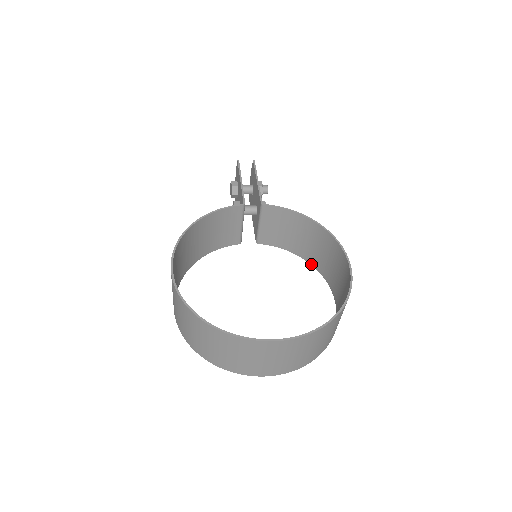
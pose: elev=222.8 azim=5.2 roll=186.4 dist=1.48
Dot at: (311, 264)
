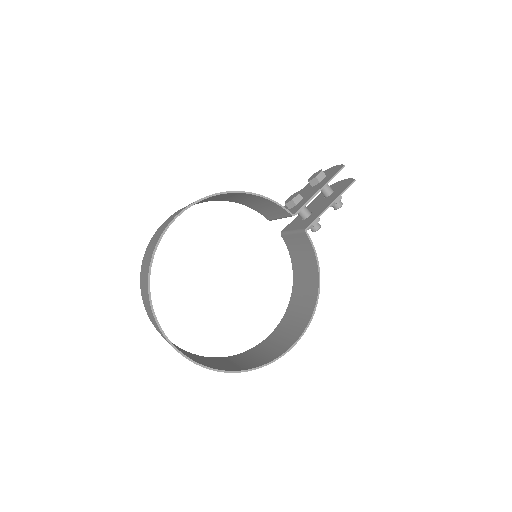
Dot at: (292, 293)
